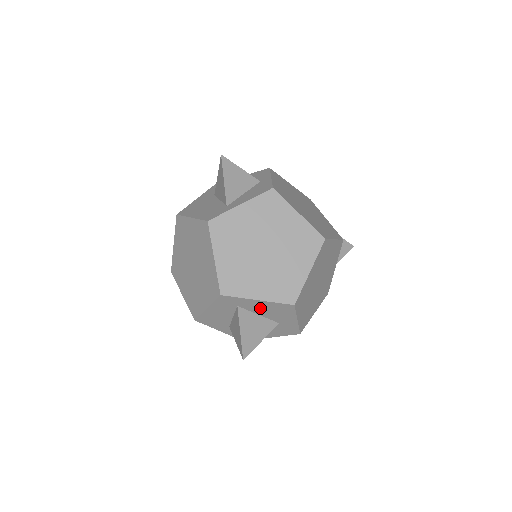
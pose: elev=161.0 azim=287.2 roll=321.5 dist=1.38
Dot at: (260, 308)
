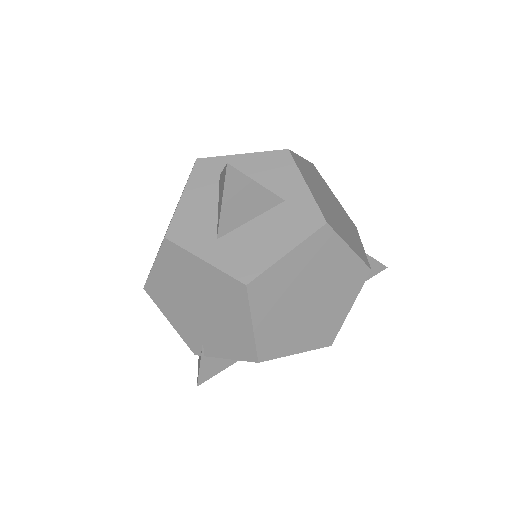
Dot at: (249, 171)
